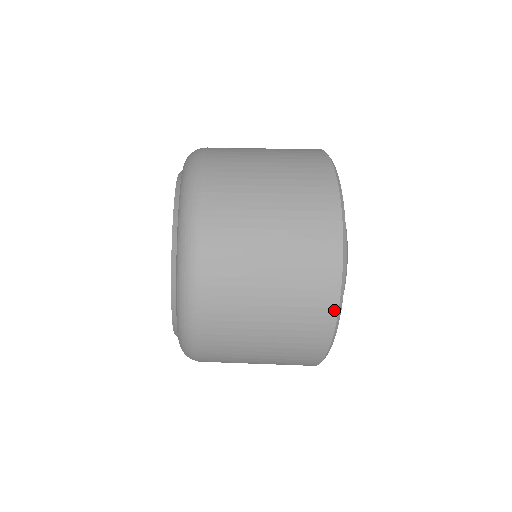
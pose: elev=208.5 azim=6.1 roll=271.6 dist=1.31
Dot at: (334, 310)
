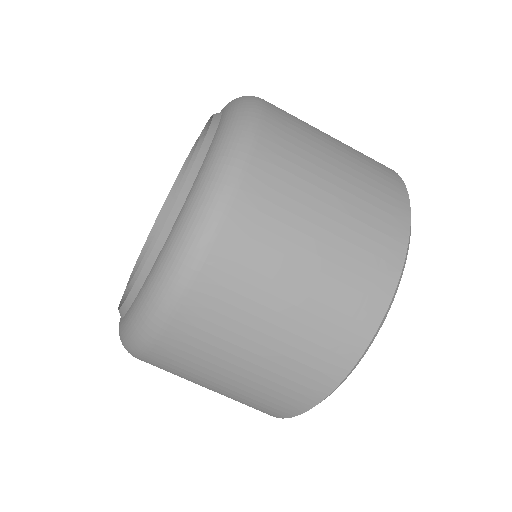
Dot at: (283, 416)
